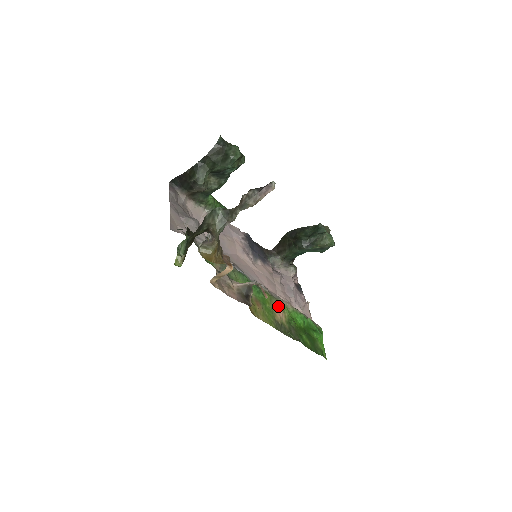
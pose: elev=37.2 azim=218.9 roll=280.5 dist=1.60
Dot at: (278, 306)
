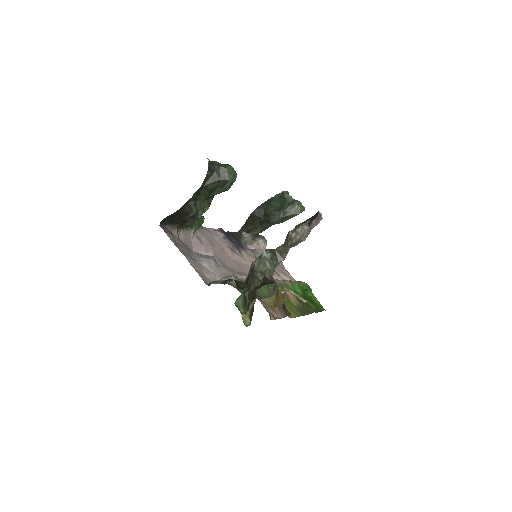
Dot at: occluded
